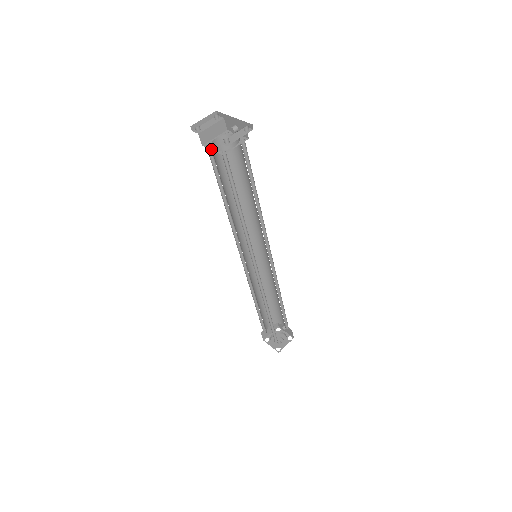
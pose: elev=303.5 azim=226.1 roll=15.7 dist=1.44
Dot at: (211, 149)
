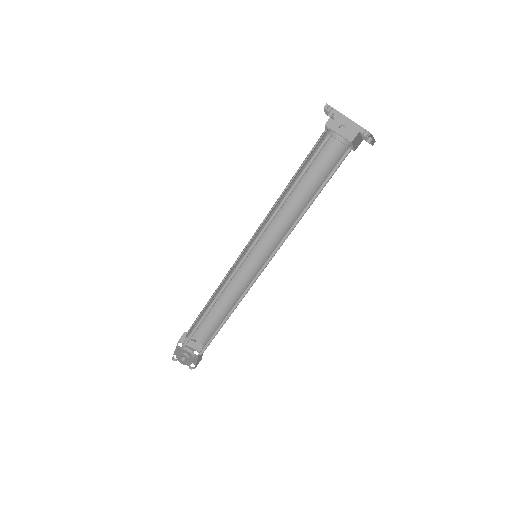
Dot at: (338, 140)
